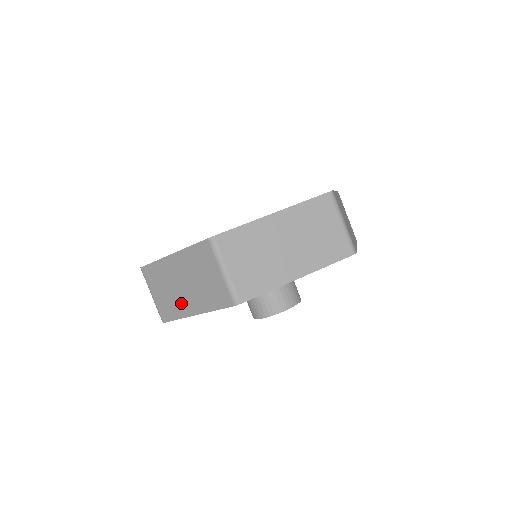
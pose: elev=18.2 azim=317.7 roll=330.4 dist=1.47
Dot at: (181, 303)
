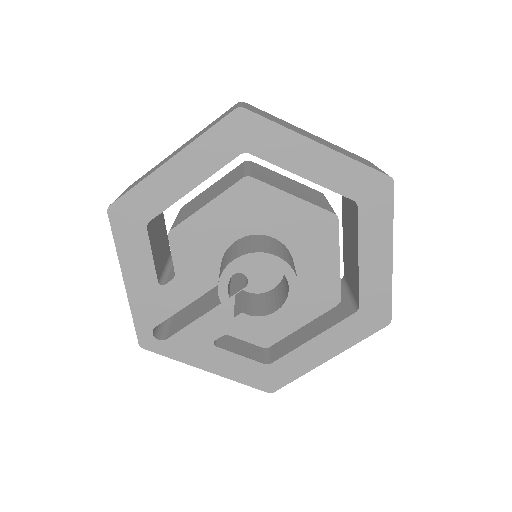
Dot at: (158, 166)
